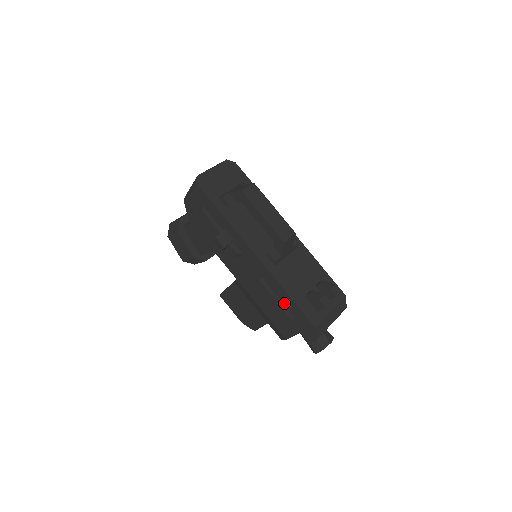
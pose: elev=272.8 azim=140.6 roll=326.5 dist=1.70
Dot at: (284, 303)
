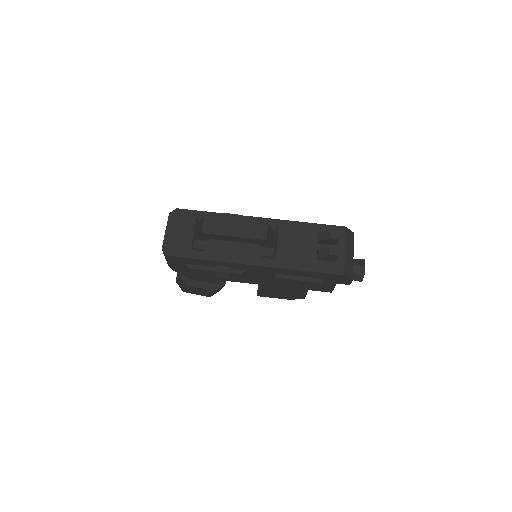
Dot at: (306, 276)
